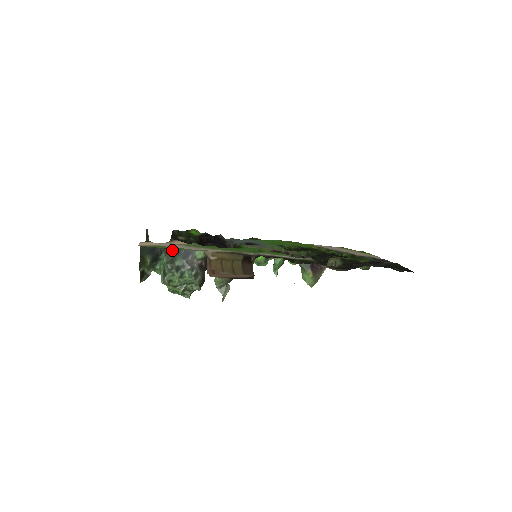
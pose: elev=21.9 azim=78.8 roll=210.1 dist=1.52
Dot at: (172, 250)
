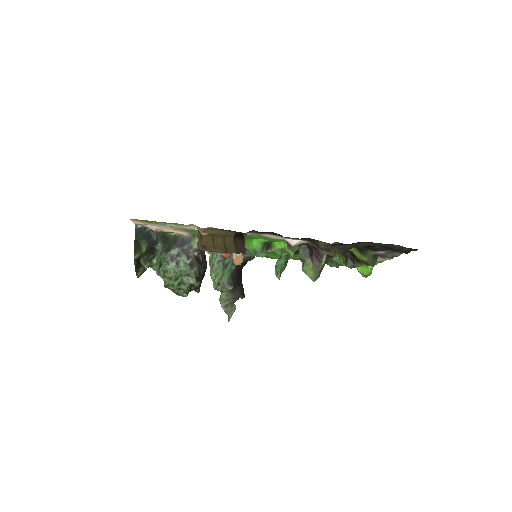
Dot at: (169, 241)
